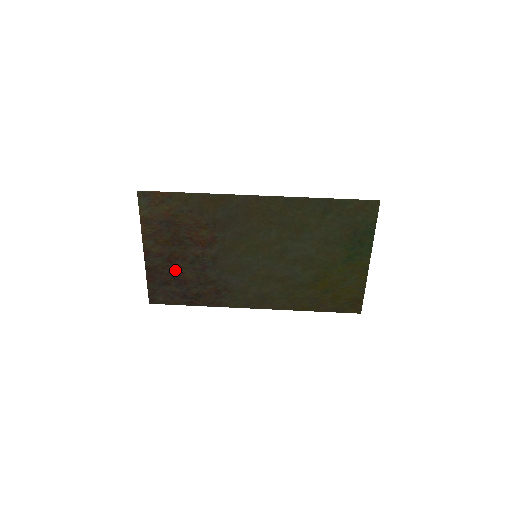
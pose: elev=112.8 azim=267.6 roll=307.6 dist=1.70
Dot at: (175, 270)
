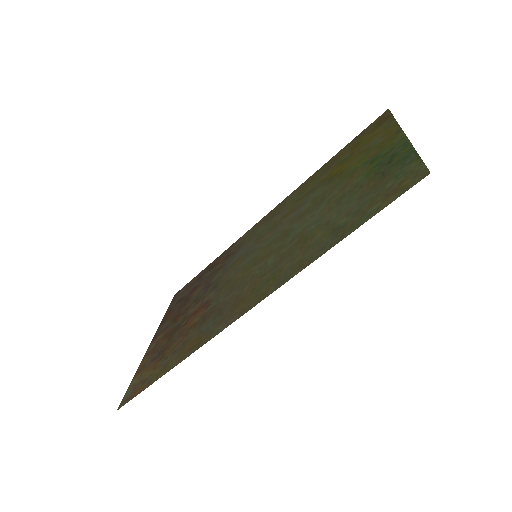
Dot at: (183, 305)
